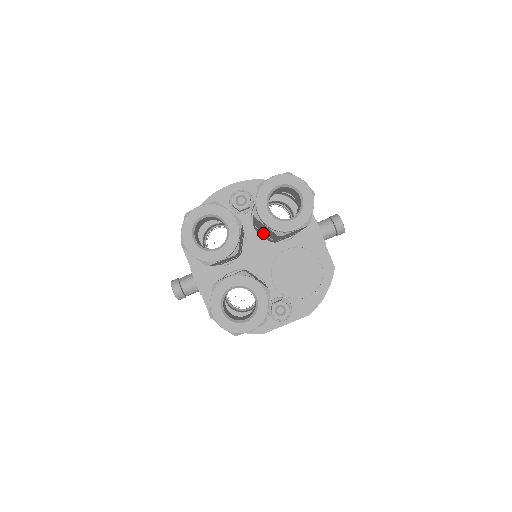
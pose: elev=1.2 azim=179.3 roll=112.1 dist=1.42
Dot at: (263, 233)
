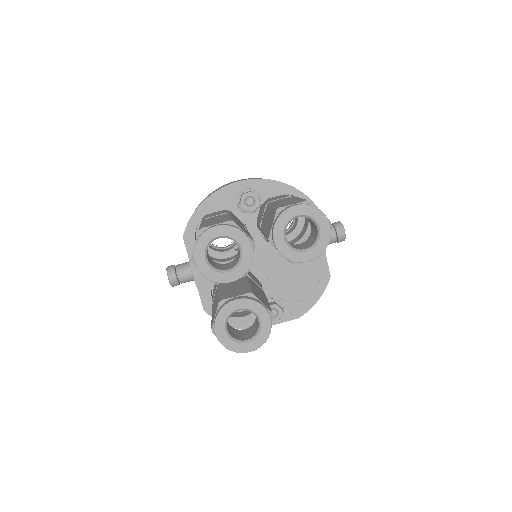
Dot at: occluded
